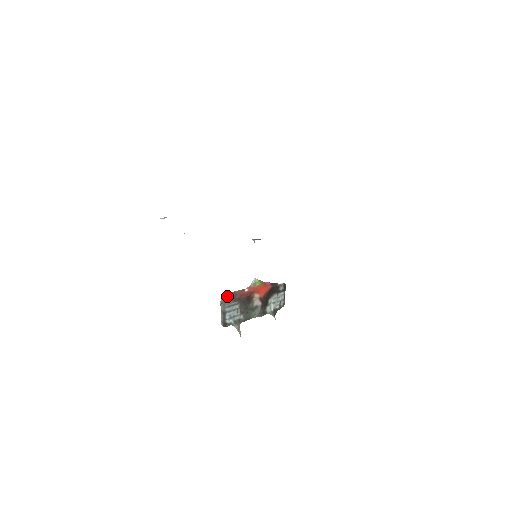
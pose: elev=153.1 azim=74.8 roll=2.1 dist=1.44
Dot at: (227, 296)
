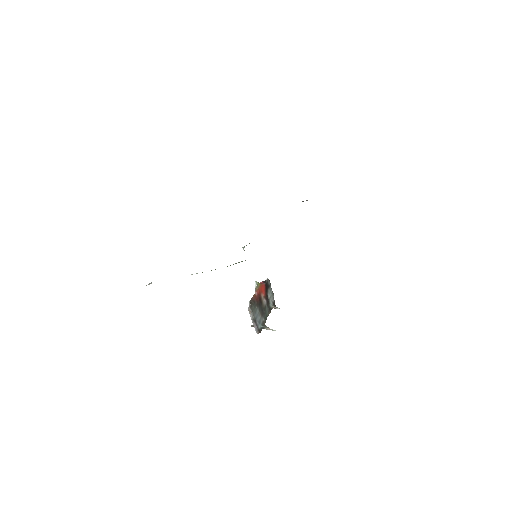
Dot at: (251, 304)
